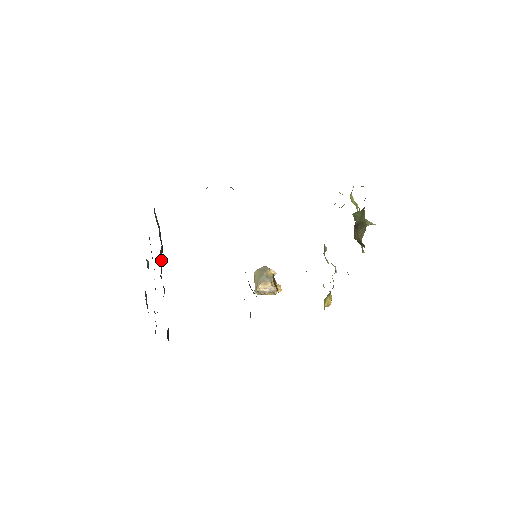
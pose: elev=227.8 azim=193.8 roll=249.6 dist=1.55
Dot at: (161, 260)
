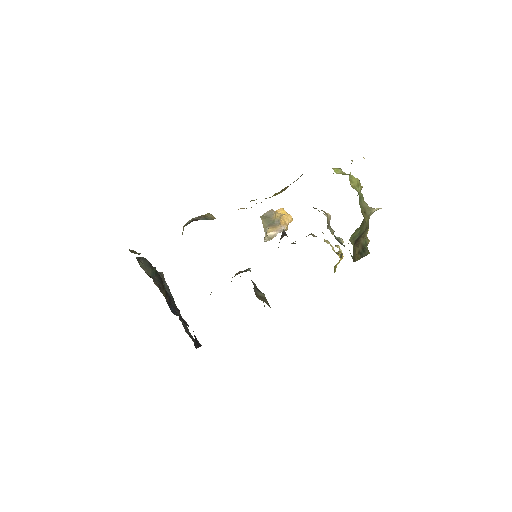
Dot at: (165, 293)
